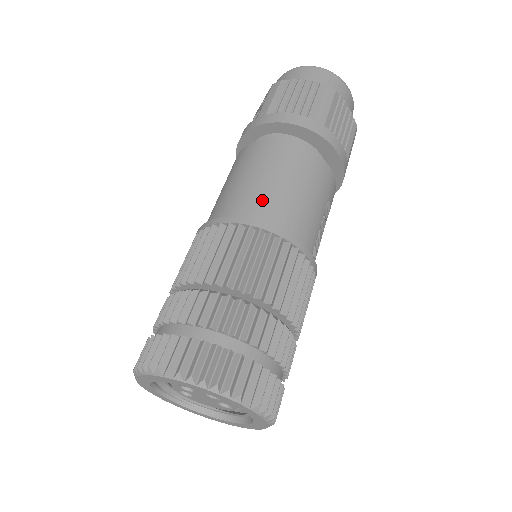
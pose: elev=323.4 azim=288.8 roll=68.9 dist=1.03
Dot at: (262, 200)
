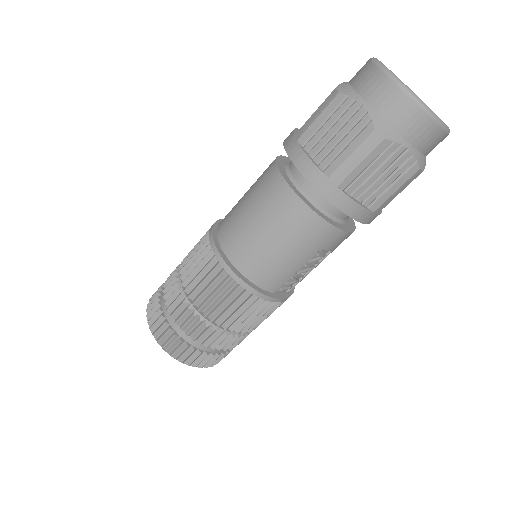
Dot at: (241, 243)
